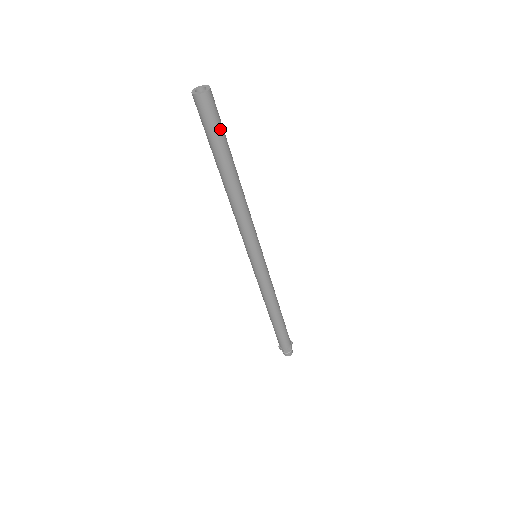
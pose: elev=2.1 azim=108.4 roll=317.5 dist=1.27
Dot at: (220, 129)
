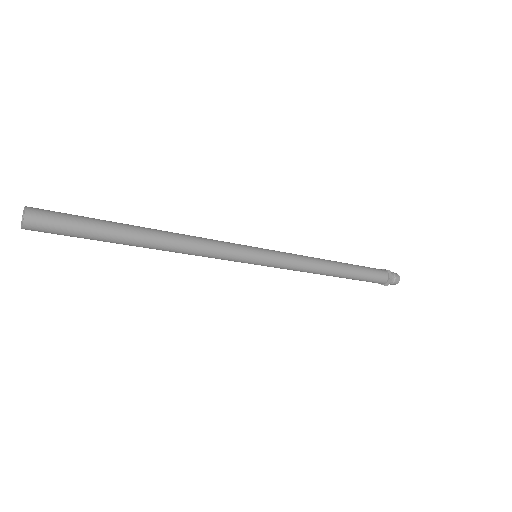
Dot at: (76, 235)
